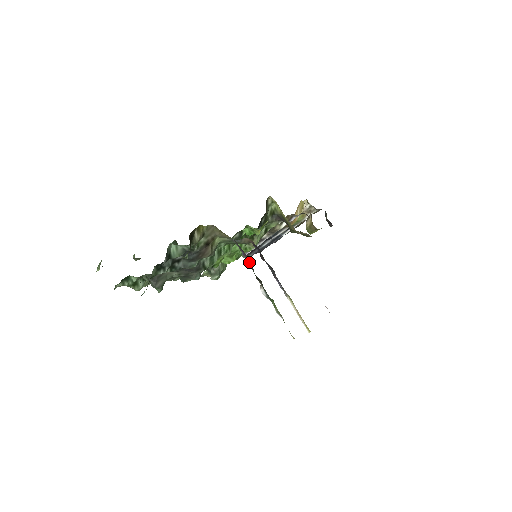
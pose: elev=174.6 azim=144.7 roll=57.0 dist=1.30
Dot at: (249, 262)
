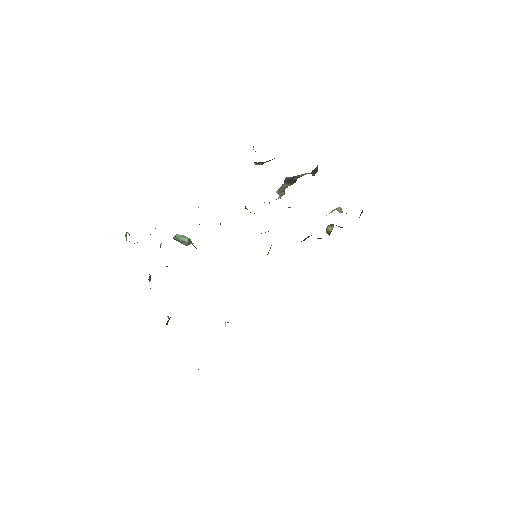
Dot at: occluded
